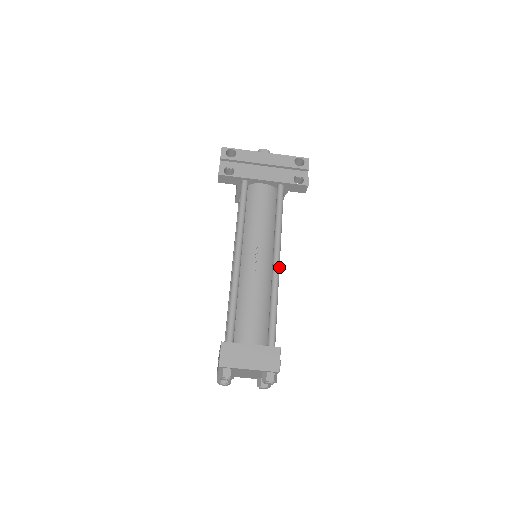
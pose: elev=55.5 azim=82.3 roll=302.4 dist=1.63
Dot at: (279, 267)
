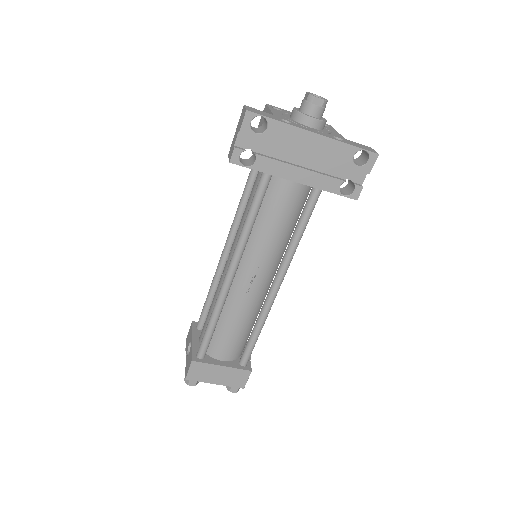
Dot at: occluded
